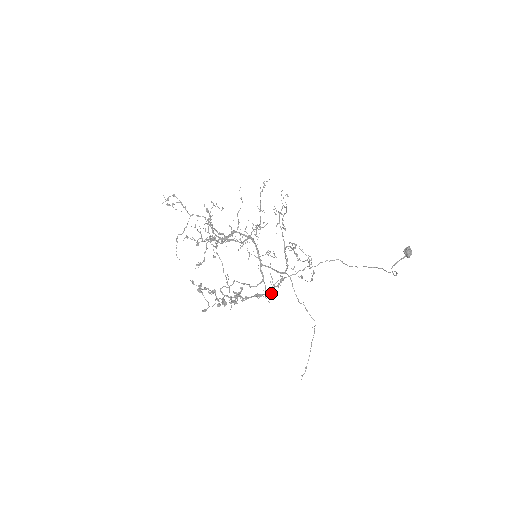
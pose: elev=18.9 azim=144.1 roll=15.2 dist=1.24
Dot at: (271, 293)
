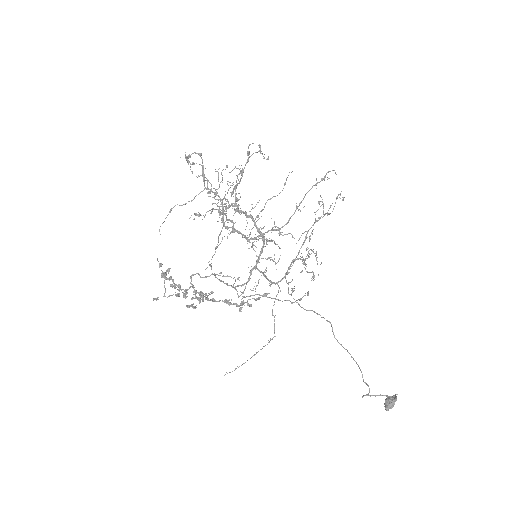
Dot at: occluded
